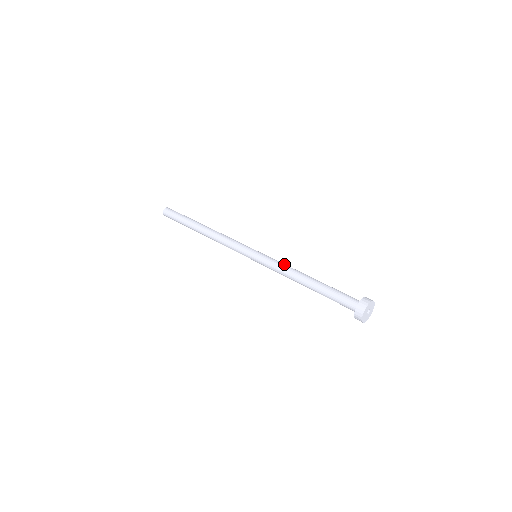
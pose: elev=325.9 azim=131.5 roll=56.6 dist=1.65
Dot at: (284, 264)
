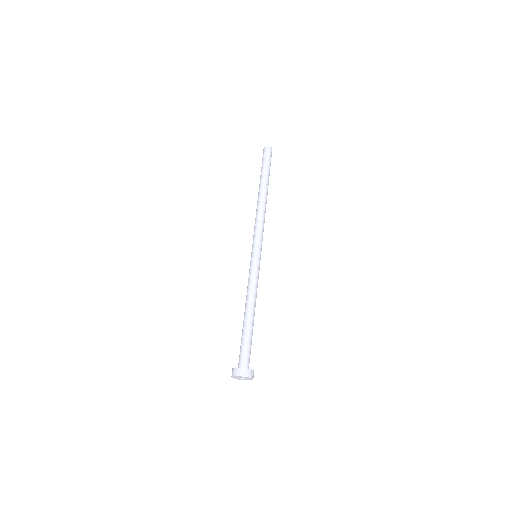
Dot at: (257, 285)
